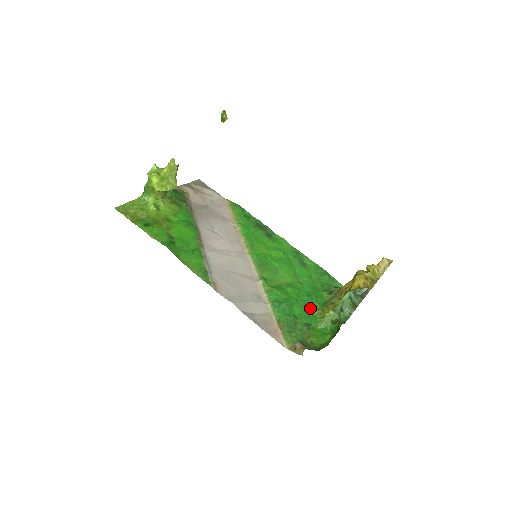
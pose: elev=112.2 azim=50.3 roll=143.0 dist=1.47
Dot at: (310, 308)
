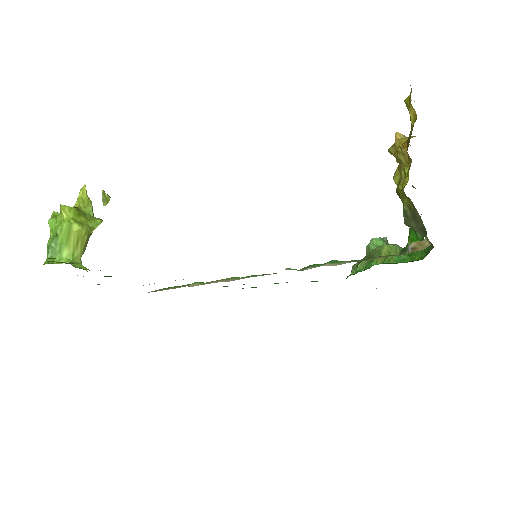
Dot at: occluded
